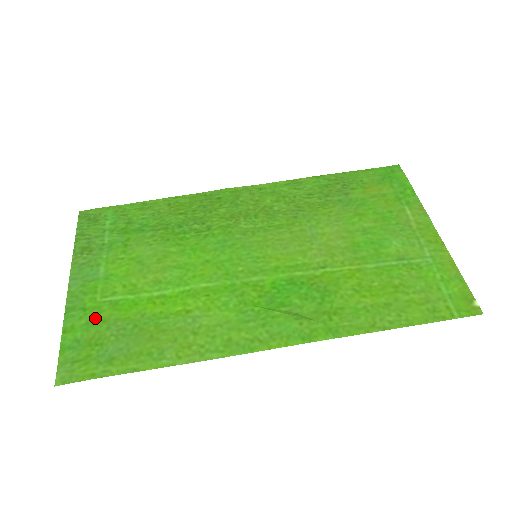
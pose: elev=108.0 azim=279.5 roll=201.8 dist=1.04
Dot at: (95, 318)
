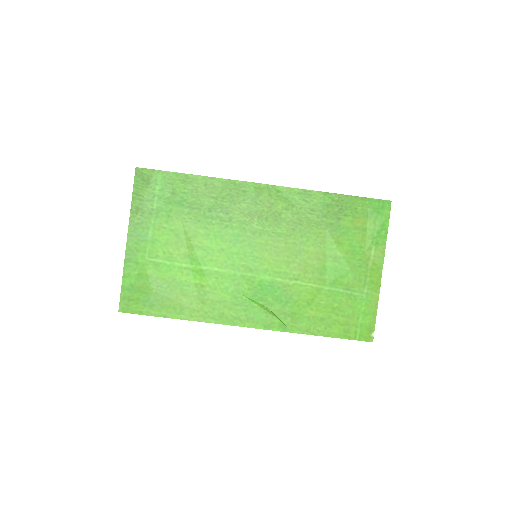
Dot at: (144, 273)
